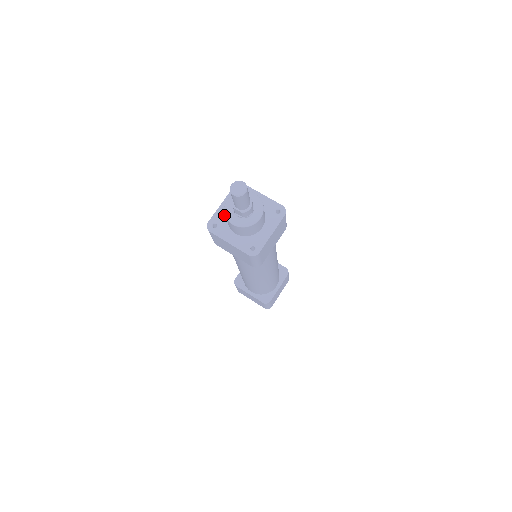
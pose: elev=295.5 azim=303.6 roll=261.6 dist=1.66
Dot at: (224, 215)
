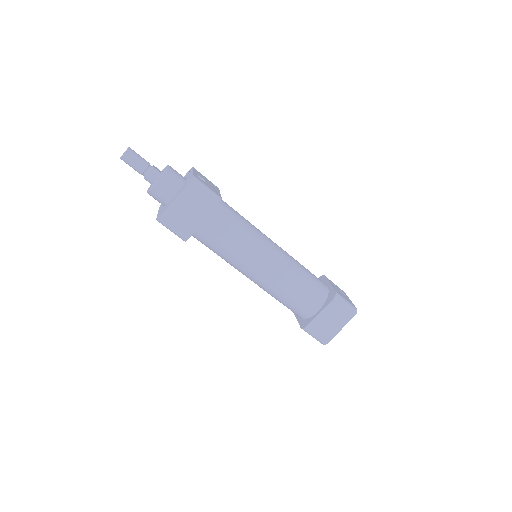
Dot at: occluded
